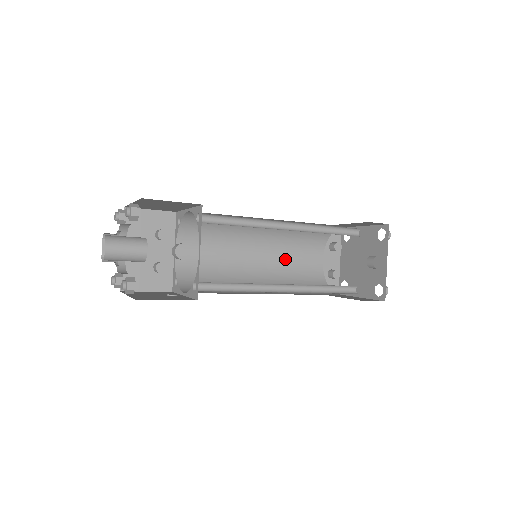
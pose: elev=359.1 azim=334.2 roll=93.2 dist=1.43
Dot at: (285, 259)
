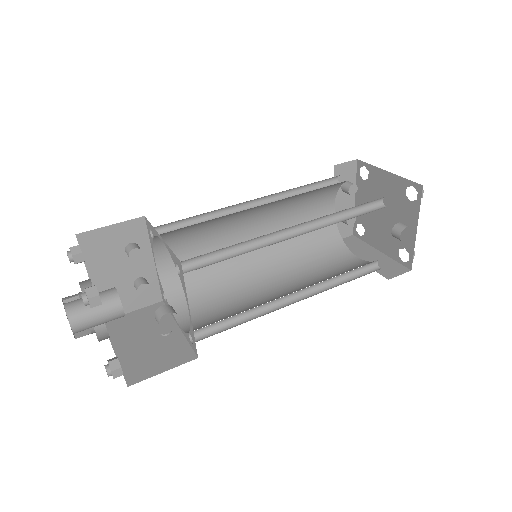
Dot at: (289, 222)
